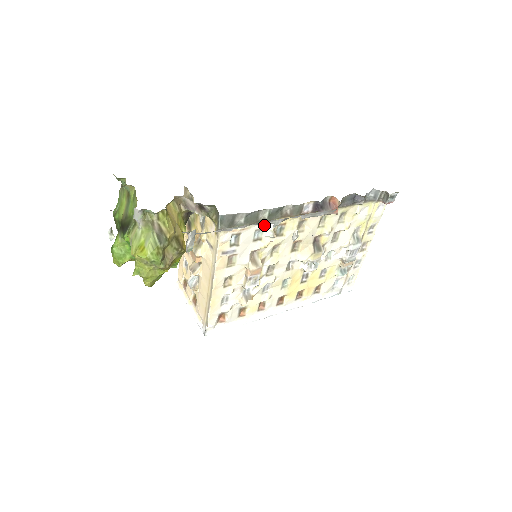
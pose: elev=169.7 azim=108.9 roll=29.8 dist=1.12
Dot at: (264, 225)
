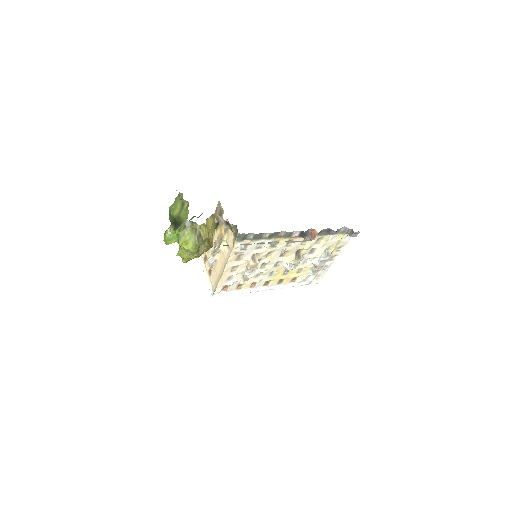
Dot at: (265, 240)
